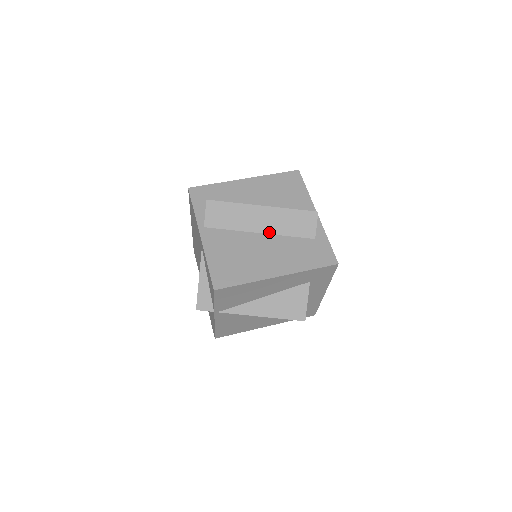
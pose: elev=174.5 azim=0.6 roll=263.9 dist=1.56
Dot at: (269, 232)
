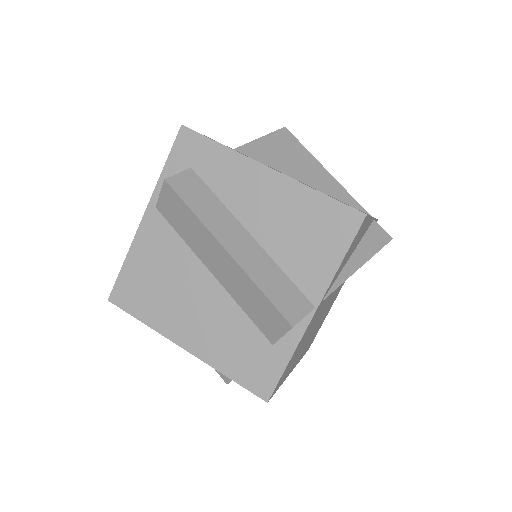
Dot at: (223, 283)
